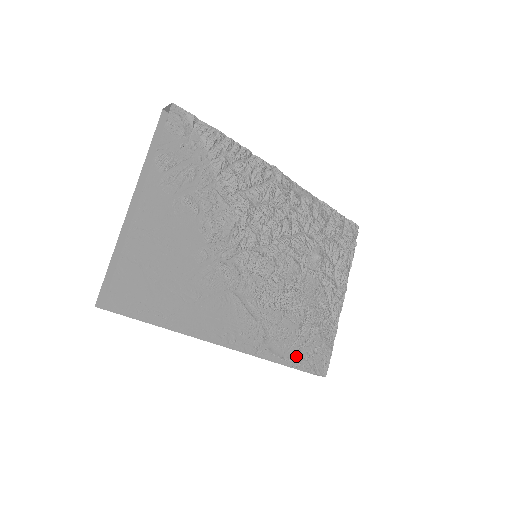
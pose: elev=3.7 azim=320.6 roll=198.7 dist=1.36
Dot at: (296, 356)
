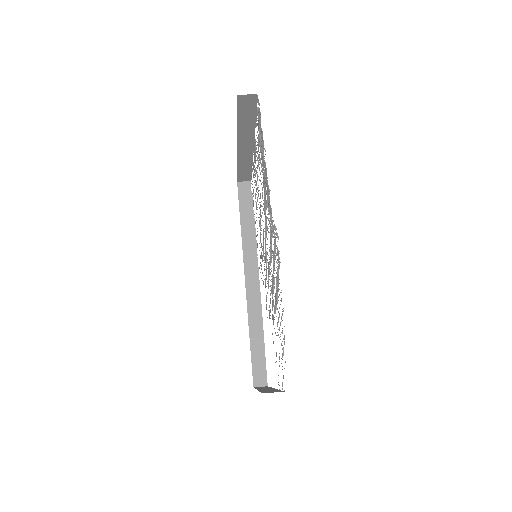
Dot at: occluded
